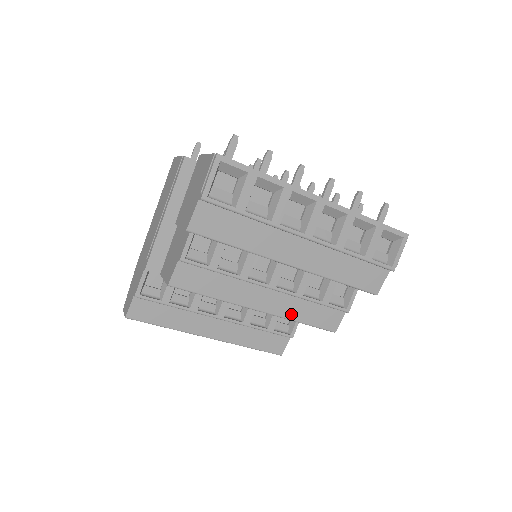
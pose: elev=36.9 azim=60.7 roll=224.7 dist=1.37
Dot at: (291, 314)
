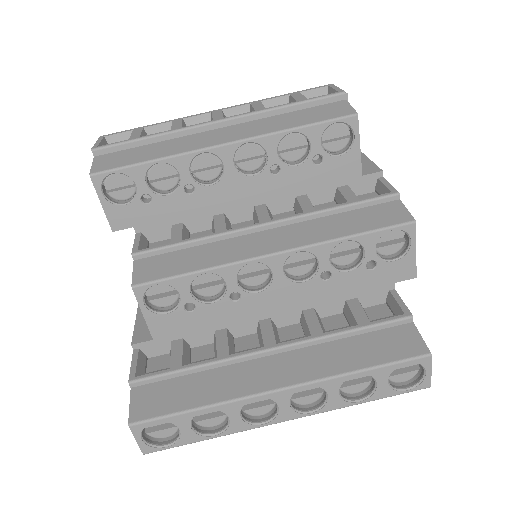
Dot at: (324, 236)
